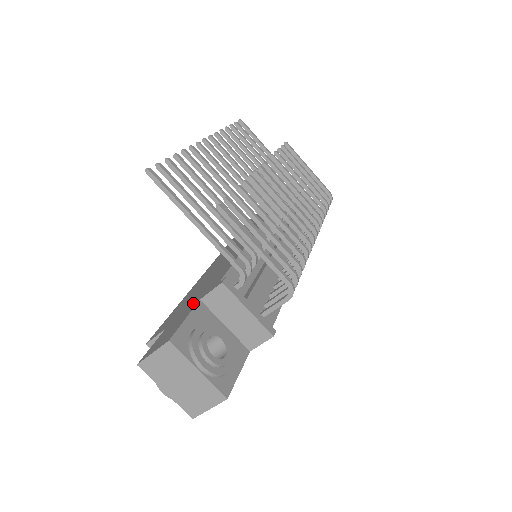
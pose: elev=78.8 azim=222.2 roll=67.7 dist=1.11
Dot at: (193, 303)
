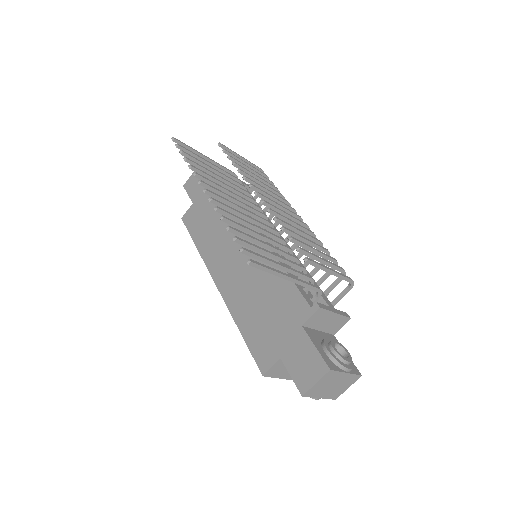
Dot at: (292, 330)
